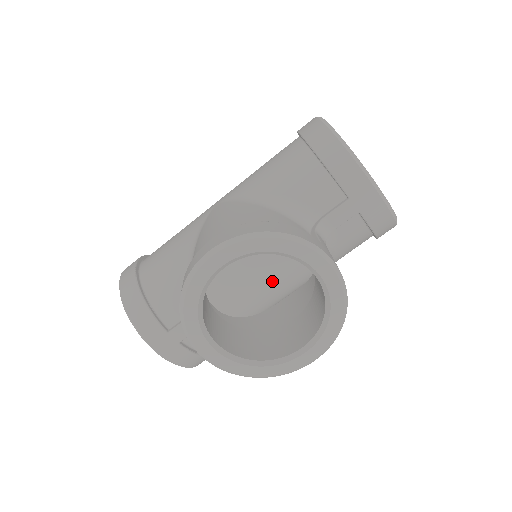
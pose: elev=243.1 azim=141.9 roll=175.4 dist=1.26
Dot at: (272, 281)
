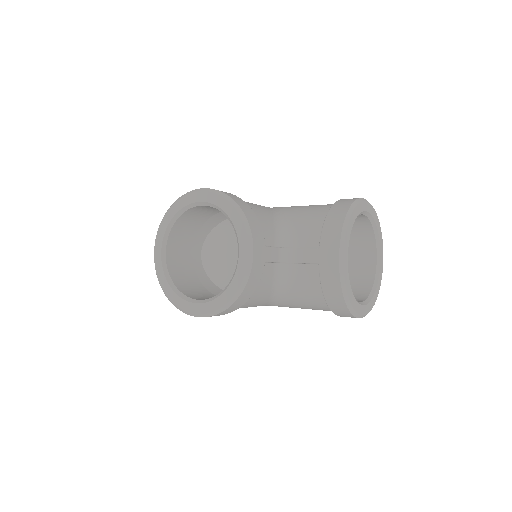
Dot at: occluded
